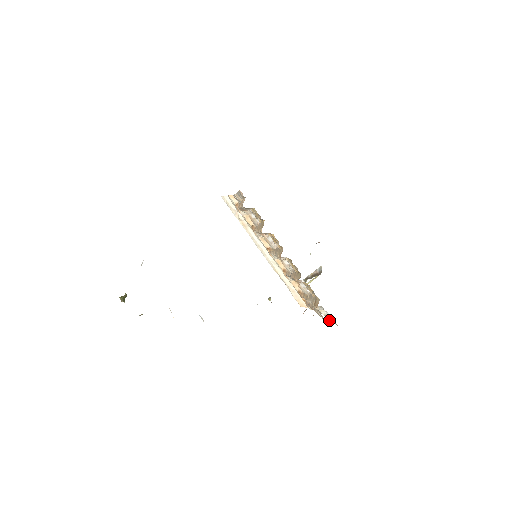
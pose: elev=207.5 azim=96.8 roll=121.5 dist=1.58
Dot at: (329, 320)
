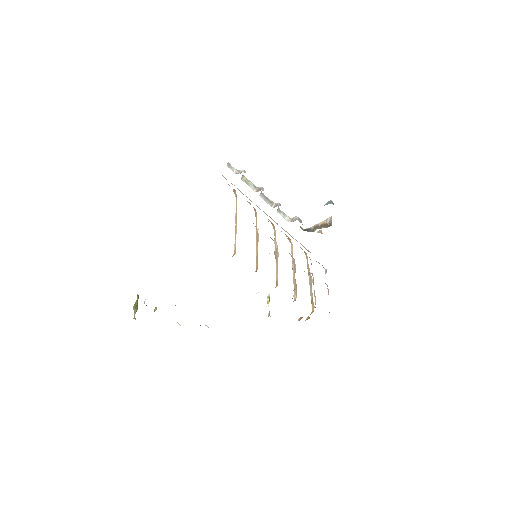
Dot at: occluded
